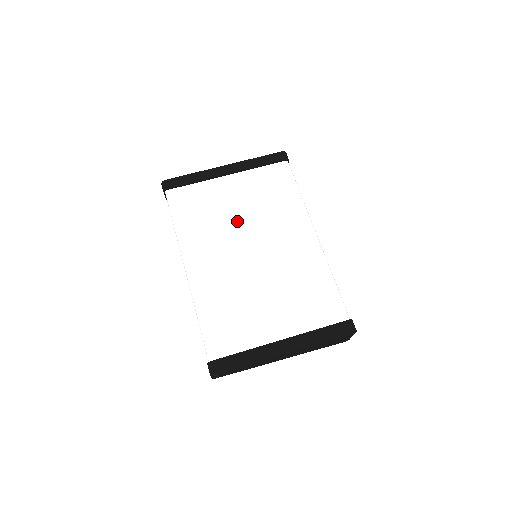
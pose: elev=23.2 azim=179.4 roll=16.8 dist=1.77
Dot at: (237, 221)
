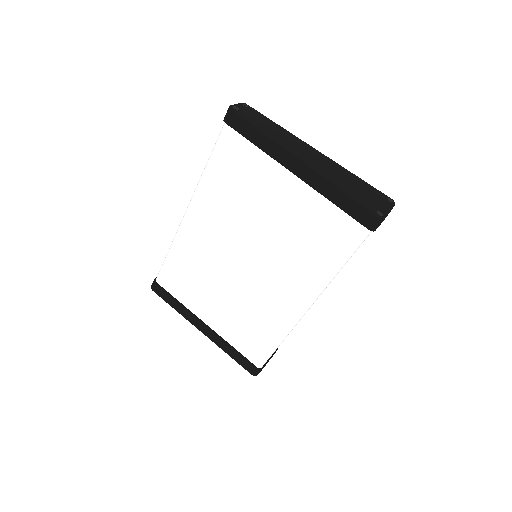
Dot at: (257, 225)
